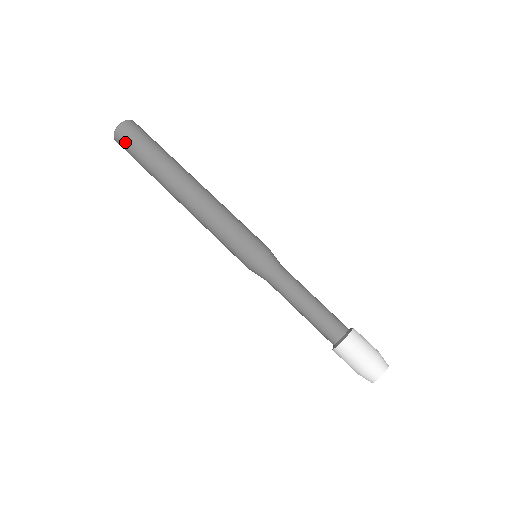
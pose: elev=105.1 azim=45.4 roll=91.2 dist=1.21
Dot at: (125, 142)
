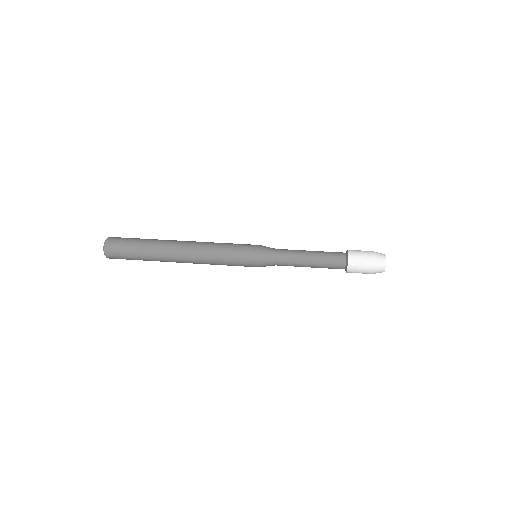
Dot at: (117, 242)
